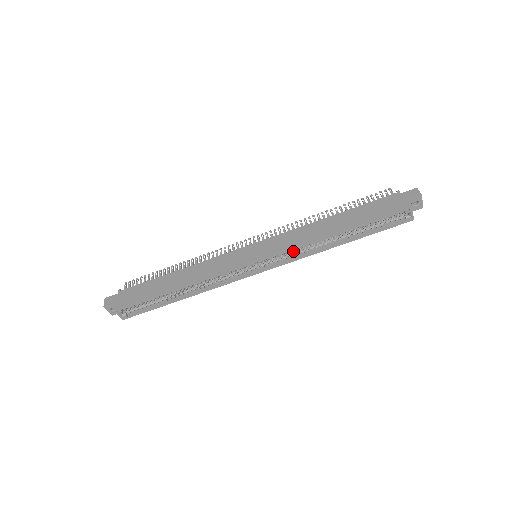
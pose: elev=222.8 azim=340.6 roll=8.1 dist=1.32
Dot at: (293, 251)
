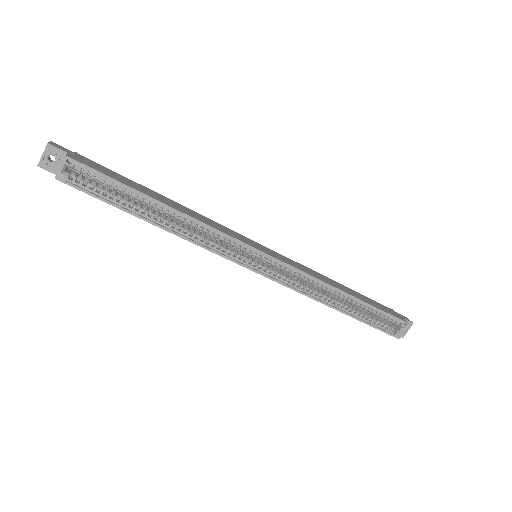
Dot at: (296, 280)
